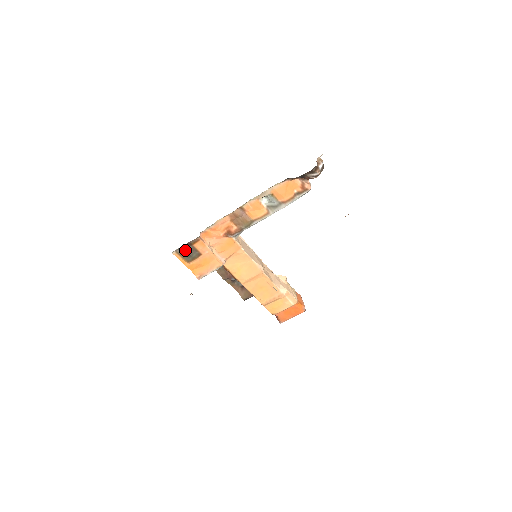
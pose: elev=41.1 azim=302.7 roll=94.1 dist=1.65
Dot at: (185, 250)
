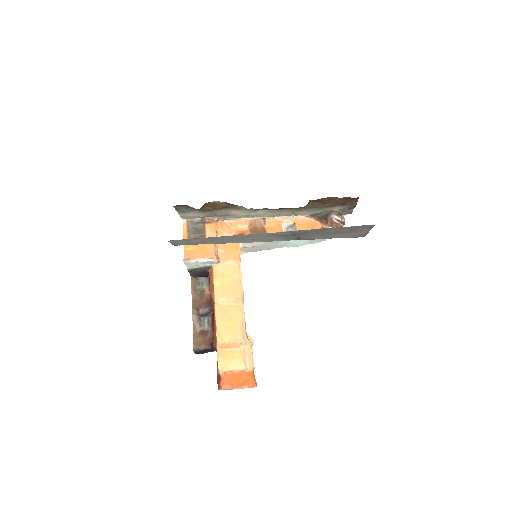
Dot at: (196, 225)
